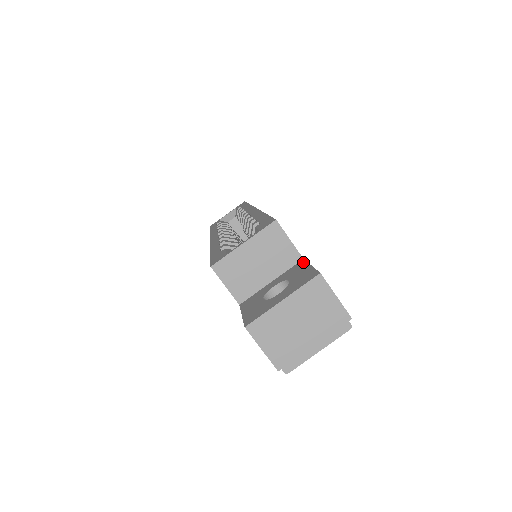
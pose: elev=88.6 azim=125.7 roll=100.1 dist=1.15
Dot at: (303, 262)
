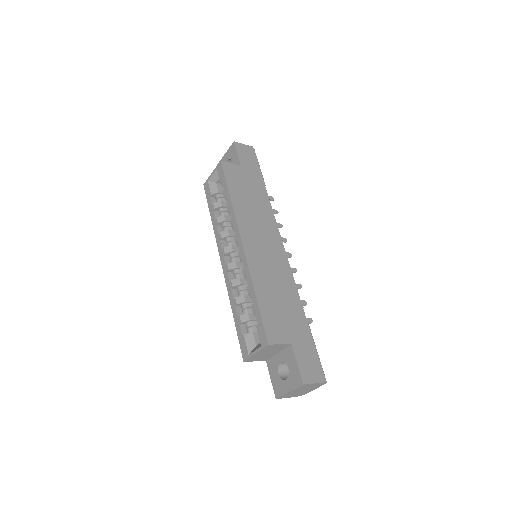
Dot at: (292, 351)
